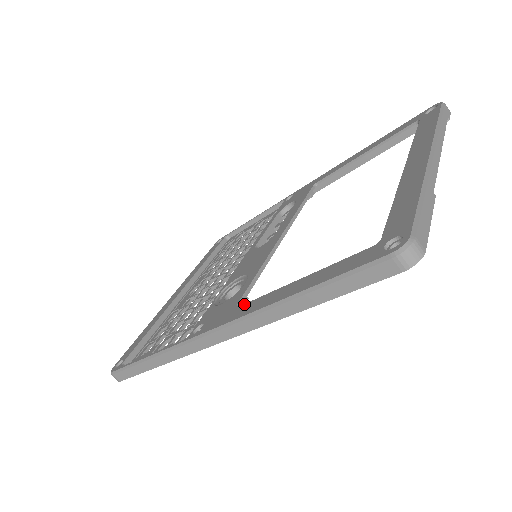
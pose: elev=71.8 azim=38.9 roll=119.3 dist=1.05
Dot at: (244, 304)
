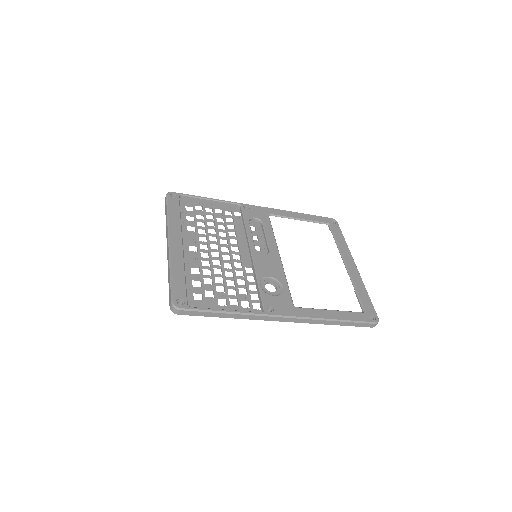
Dot at: (301, 308)
